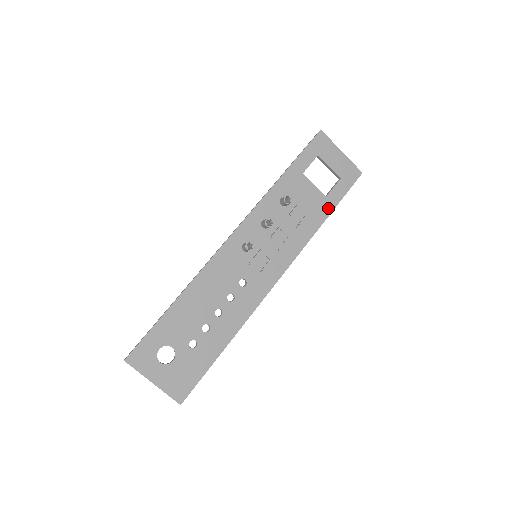
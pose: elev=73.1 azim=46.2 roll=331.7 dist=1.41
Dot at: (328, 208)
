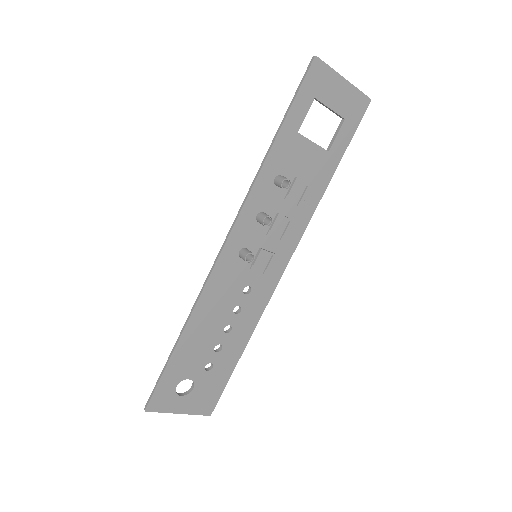
Dot at: (332, 165)
